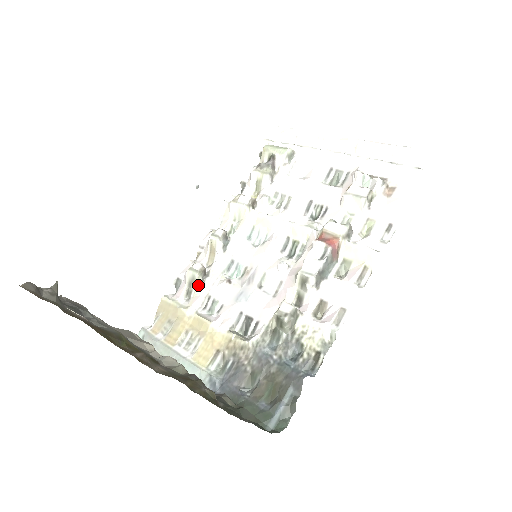
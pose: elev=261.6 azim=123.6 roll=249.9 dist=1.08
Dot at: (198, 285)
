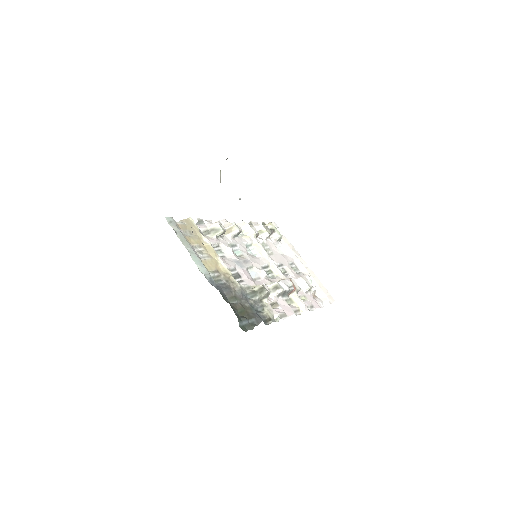
Dot at: (216, 235)
